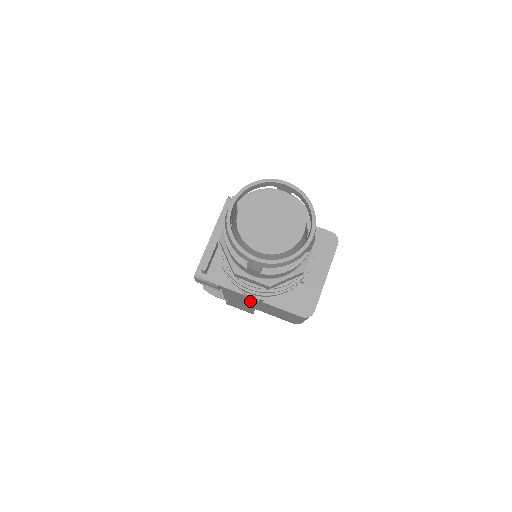
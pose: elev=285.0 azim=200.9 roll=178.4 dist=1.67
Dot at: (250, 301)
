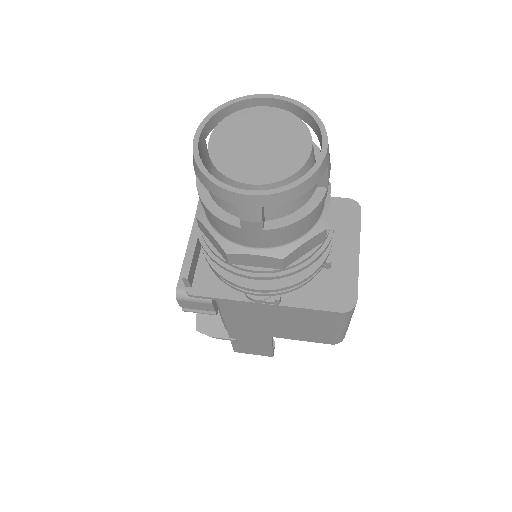
Dot at: (262, 317)
